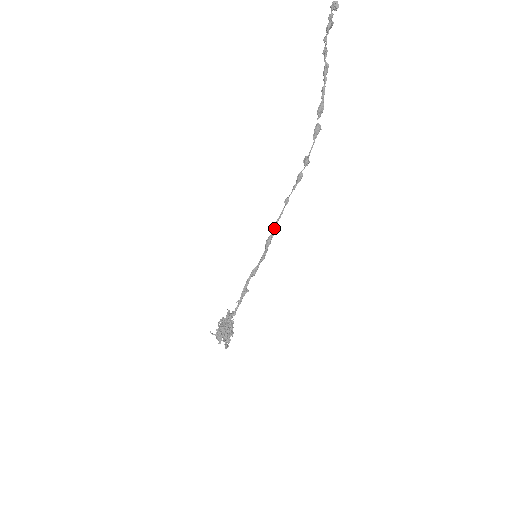
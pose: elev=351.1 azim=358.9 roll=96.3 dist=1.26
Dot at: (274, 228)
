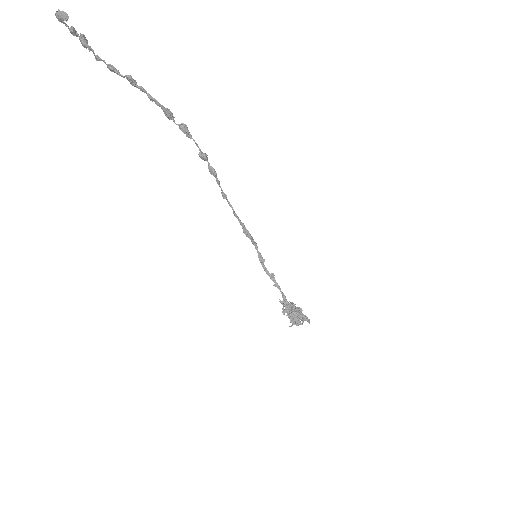
Dot at: occluded
